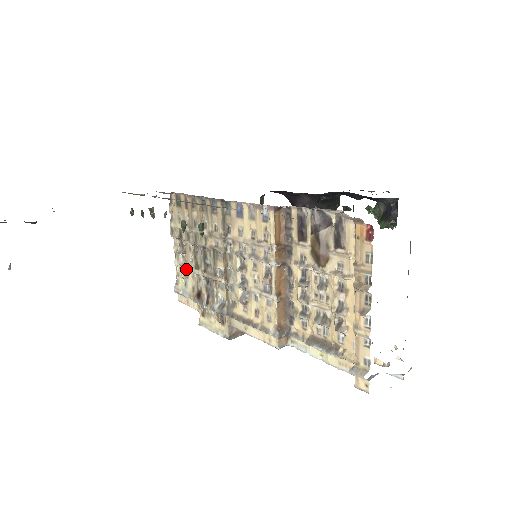
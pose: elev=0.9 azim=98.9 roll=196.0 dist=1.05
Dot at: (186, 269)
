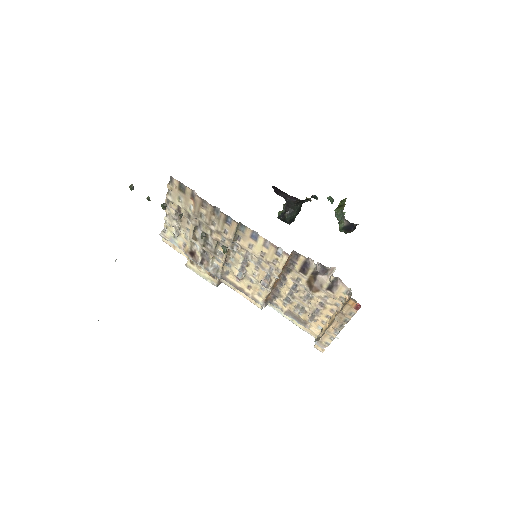
Dot at: (178, 229)
